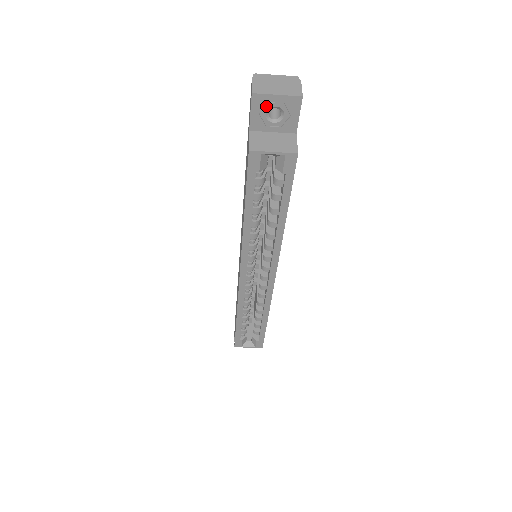
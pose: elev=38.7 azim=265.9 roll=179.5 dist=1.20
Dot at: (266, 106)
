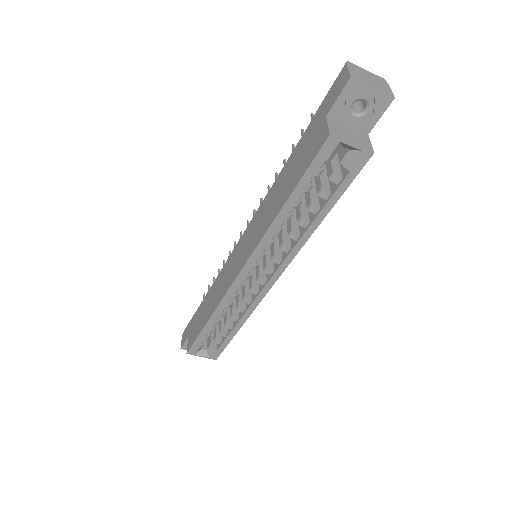
Dot at: (356, 96)
